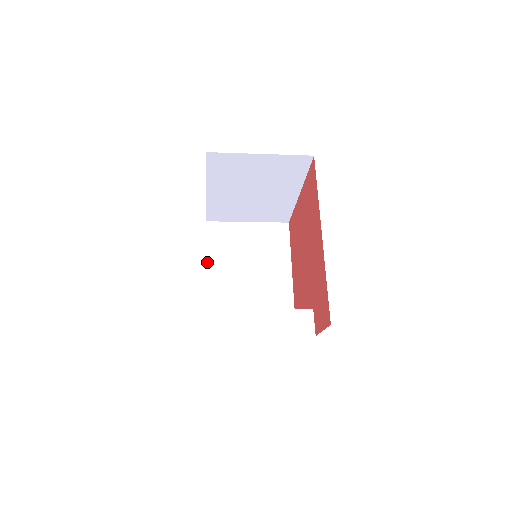
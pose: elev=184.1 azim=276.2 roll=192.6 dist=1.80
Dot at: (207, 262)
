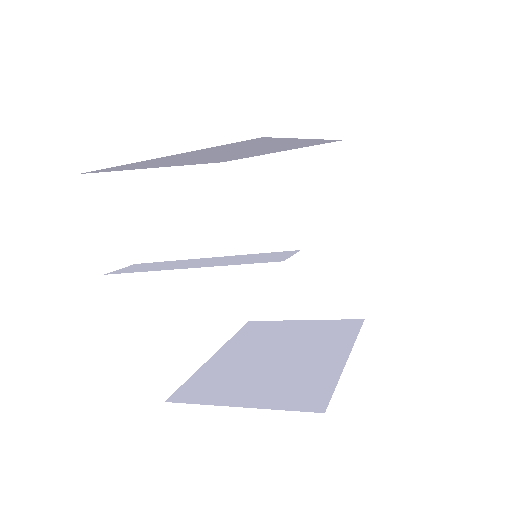
Dot at: (224, 346)
